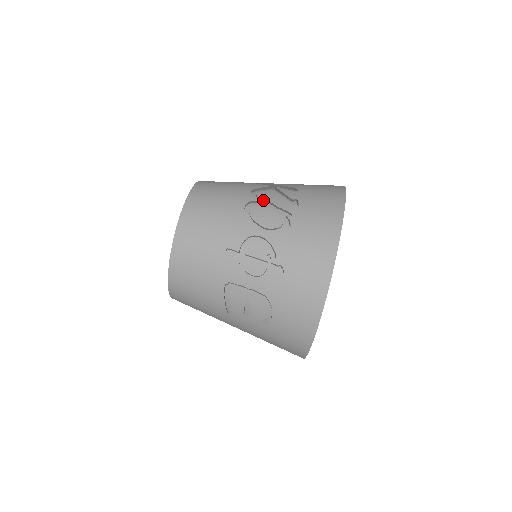
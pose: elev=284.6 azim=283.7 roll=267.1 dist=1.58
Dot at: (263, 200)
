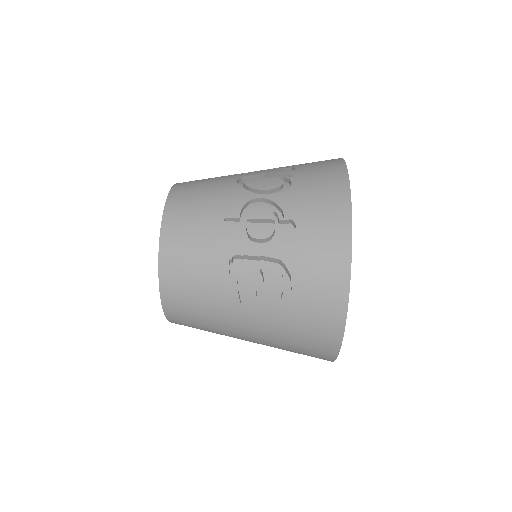
Dot at: (255, 174)
